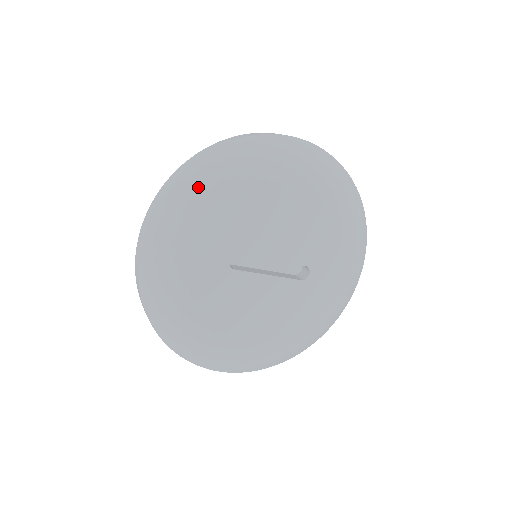
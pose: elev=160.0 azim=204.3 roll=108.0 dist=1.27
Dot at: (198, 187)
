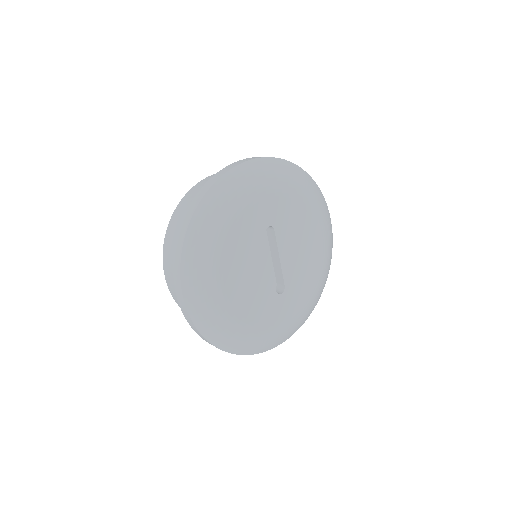
Dot at: (293, 175)
